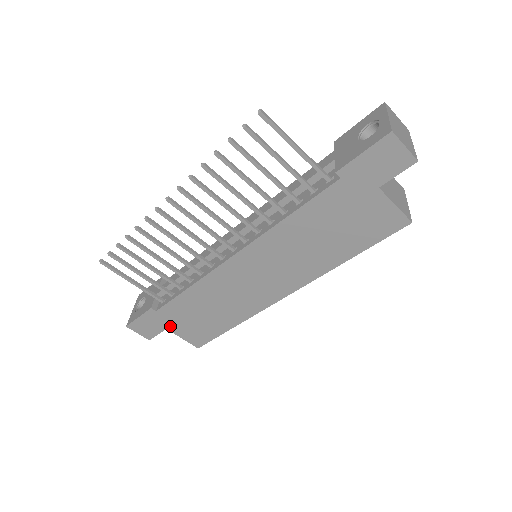
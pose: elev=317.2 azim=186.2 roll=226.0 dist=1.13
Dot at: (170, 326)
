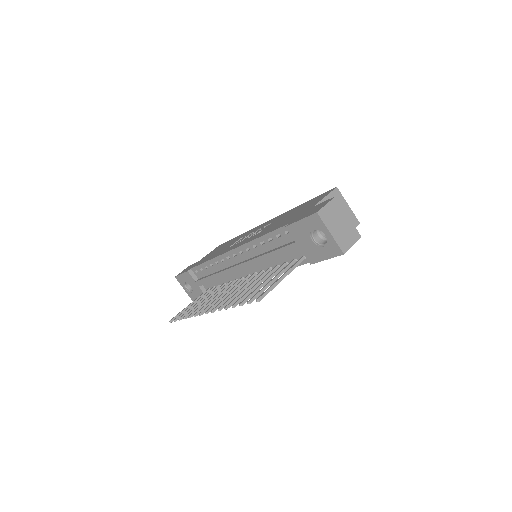
Dot at: occluded
